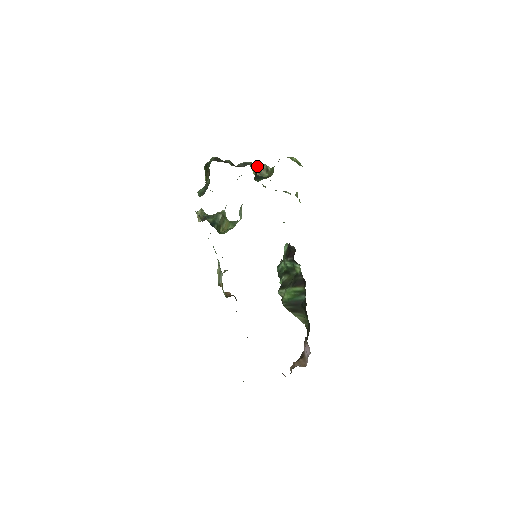
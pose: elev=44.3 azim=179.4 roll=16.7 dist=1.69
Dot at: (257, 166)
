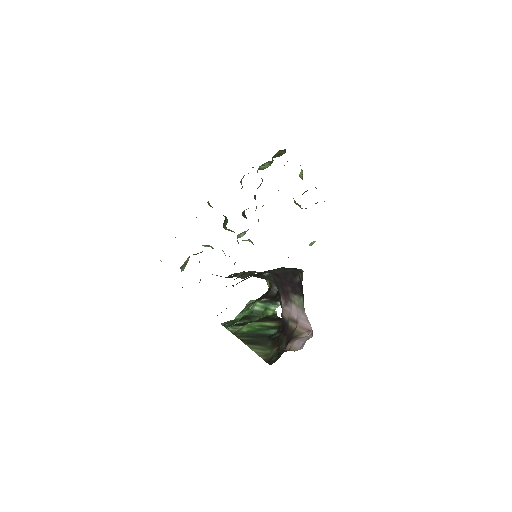
Dot at: (295, 201)
